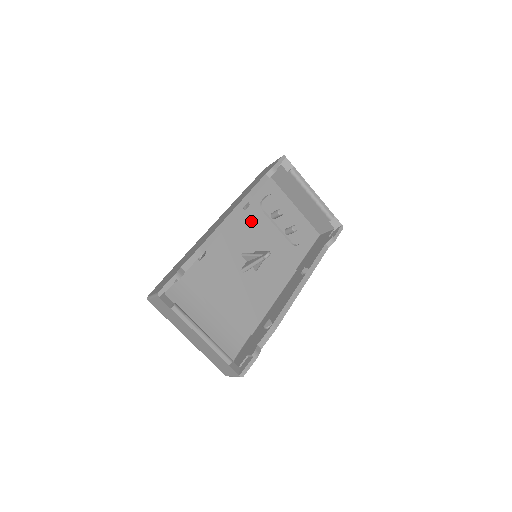
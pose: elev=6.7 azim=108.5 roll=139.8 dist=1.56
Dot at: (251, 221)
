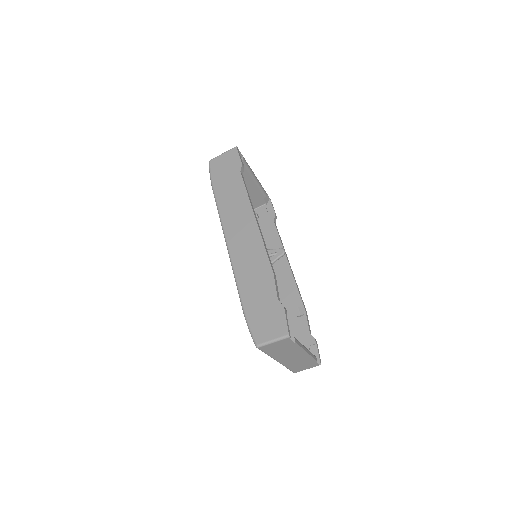
Dot at: occluded
